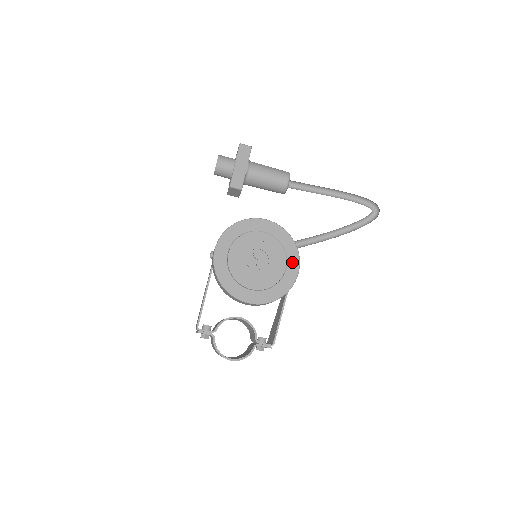
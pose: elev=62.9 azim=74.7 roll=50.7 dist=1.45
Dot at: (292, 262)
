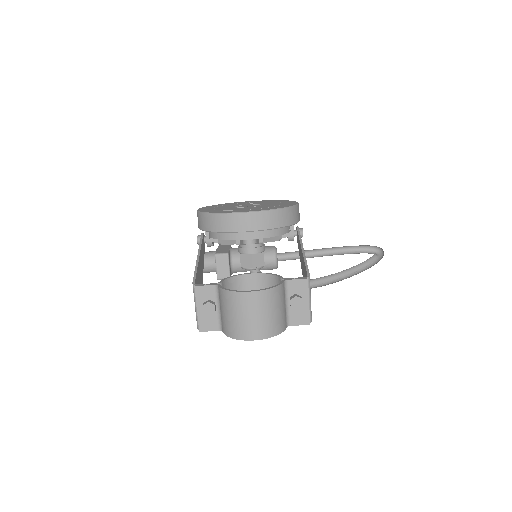
Dot at: (288, 202)
